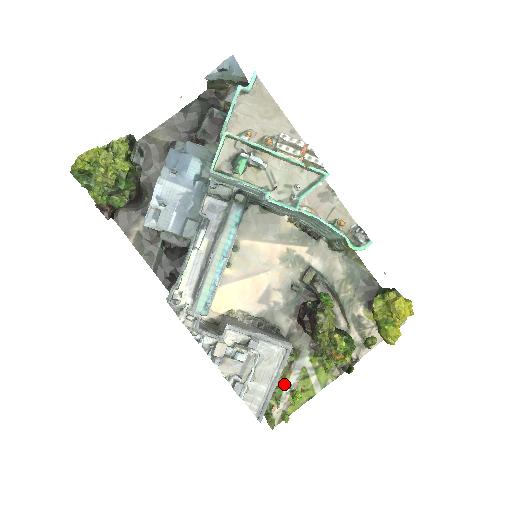
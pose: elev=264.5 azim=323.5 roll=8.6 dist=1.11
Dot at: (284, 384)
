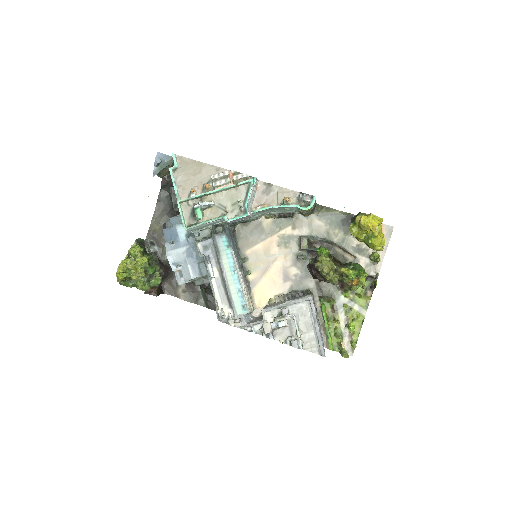
Dot at: (338, 324)
